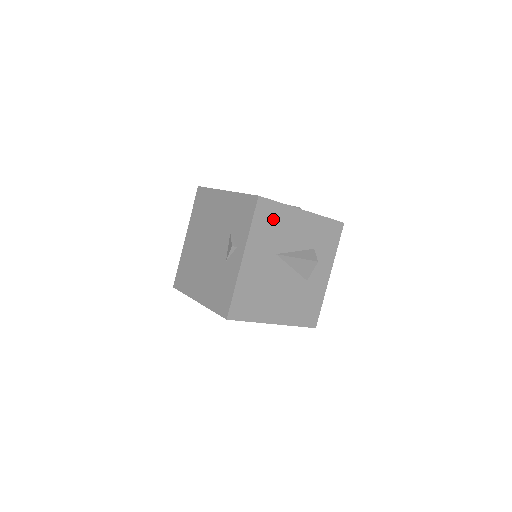
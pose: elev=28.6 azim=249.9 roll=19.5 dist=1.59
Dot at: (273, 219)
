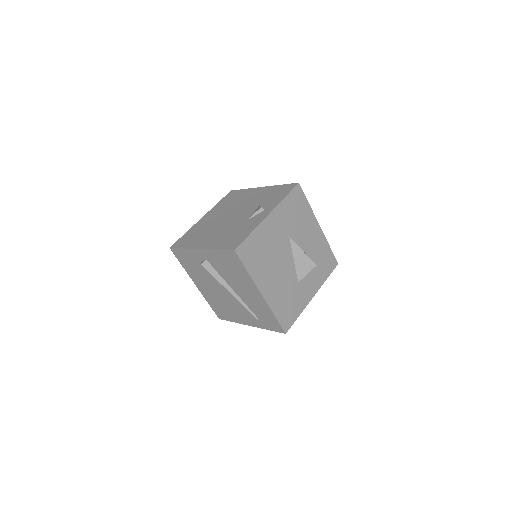
Dot at: (299, 209)
